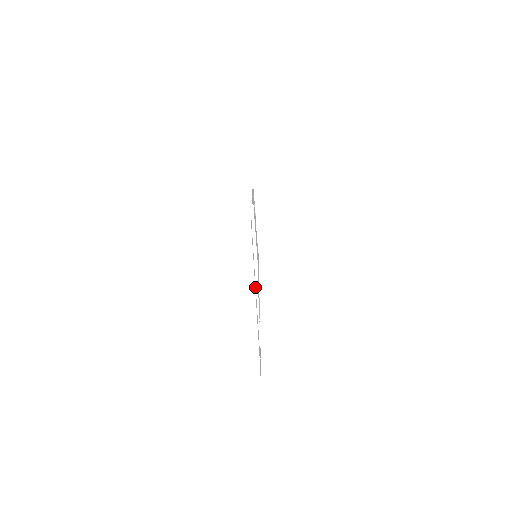
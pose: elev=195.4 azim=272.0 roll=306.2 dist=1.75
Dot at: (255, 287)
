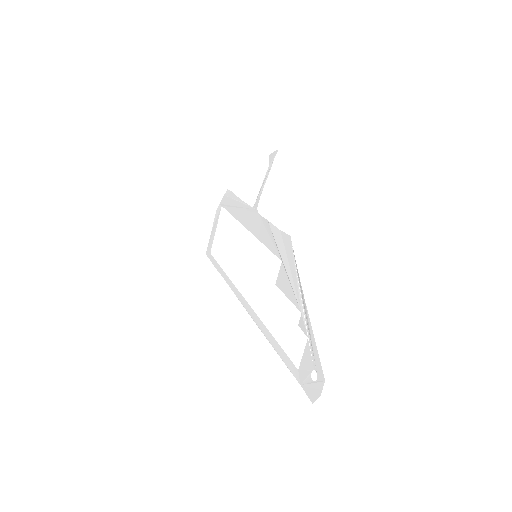
Dot at: (247, 305)
